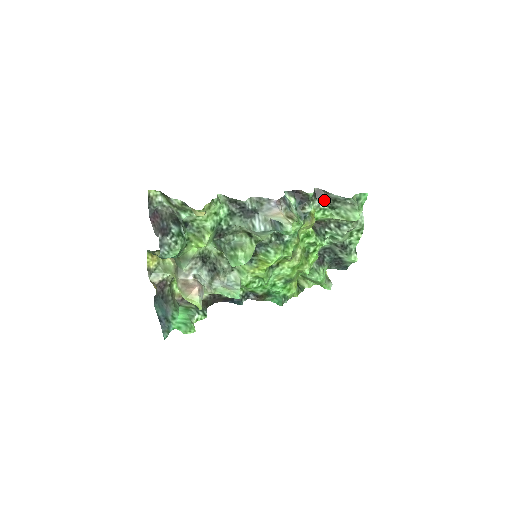
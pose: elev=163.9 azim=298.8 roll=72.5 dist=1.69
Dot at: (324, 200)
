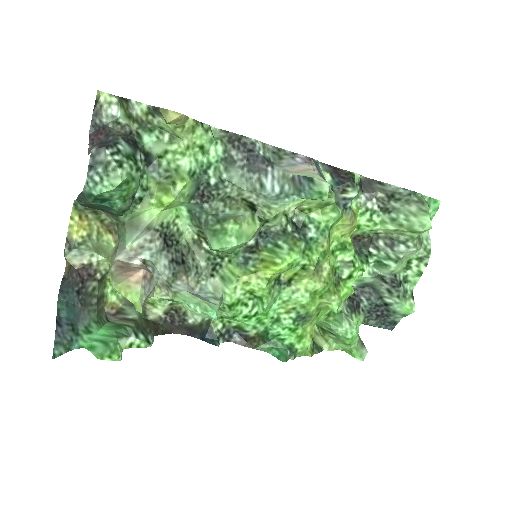
Dot at: (374, 195)
